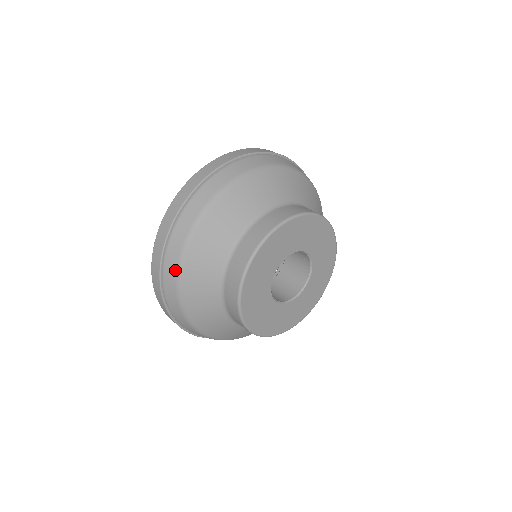
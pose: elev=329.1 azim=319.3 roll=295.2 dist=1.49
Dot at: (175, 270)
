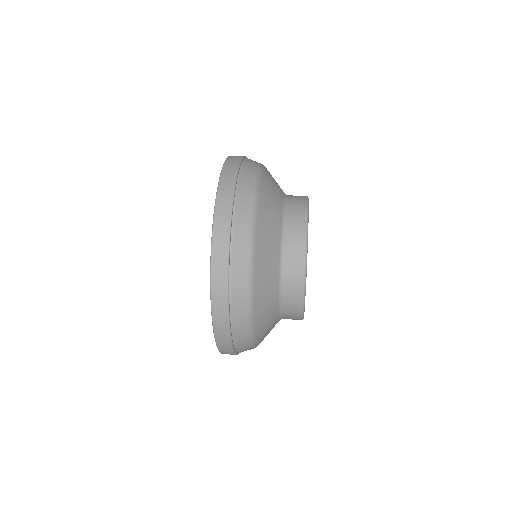
Dot at: (247, 241)
